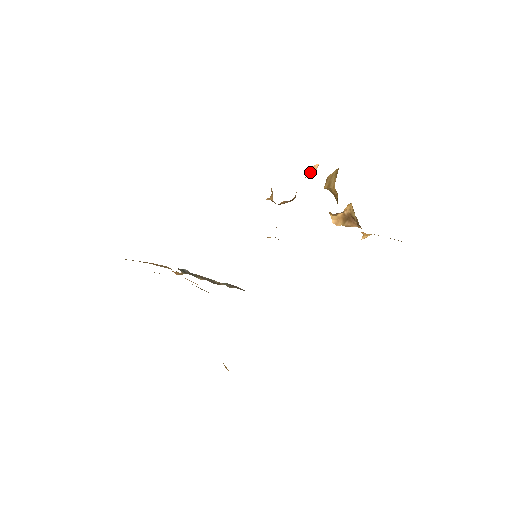
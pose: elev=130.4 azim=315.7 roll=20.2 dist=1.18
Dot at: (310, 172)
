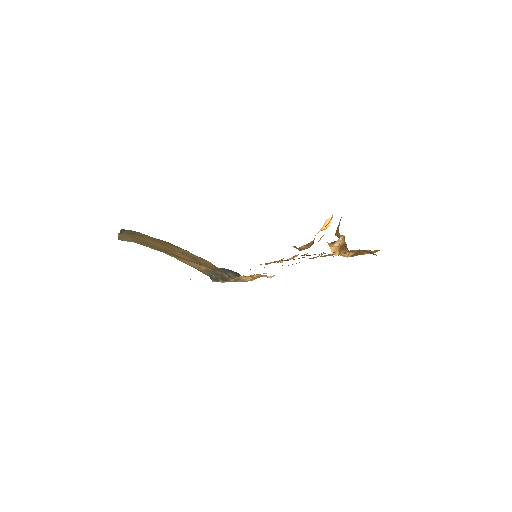
Dot at: (325, 225)
